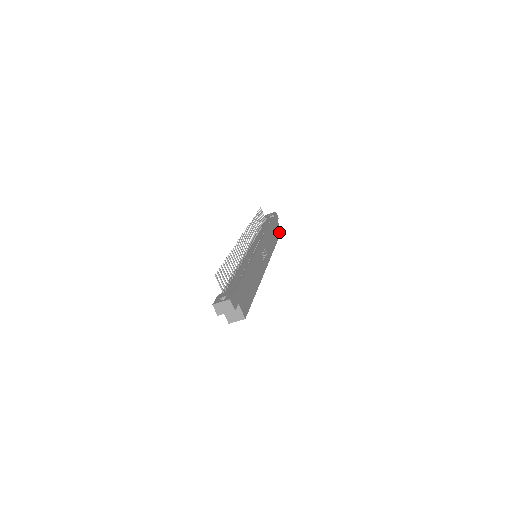
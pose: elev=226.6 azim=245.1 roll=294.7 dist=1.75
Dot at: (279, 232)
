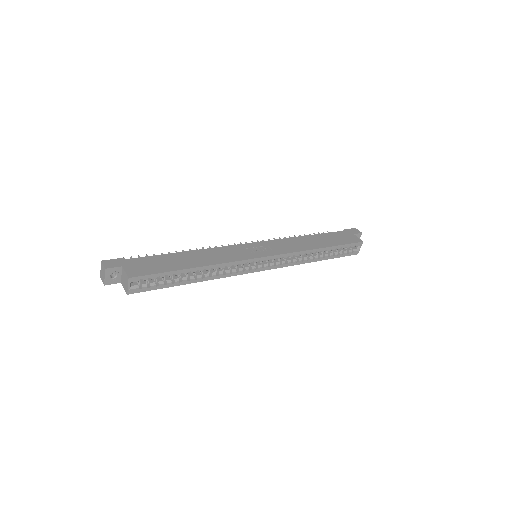
Dot at: (351, 242)
